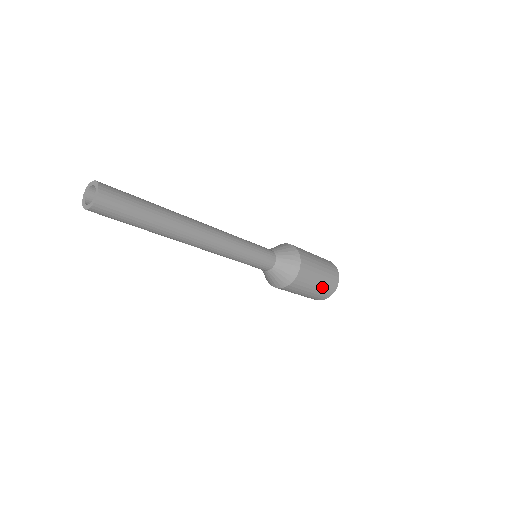
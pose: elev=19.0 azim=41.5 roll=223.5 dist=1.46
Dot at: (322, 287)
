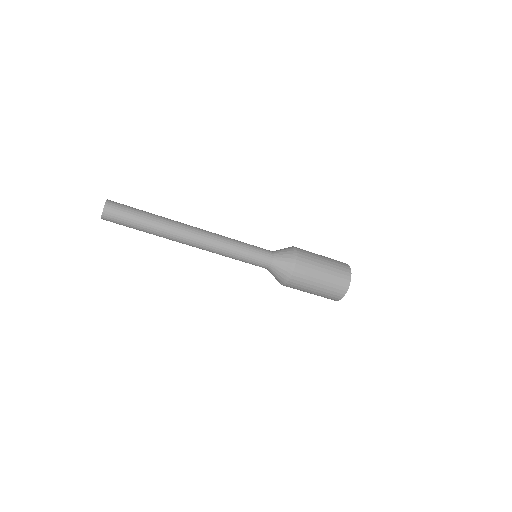
Dot at: (329, 285)
